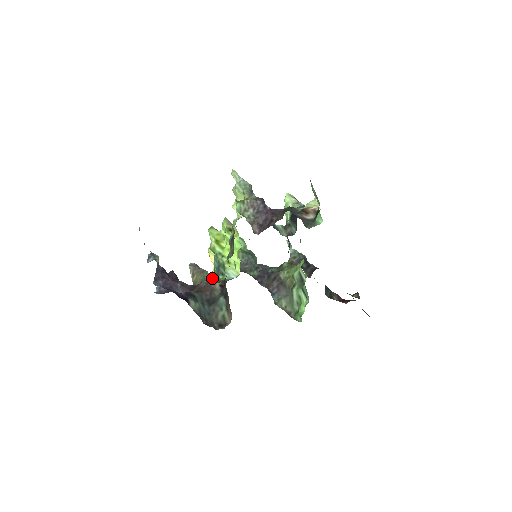
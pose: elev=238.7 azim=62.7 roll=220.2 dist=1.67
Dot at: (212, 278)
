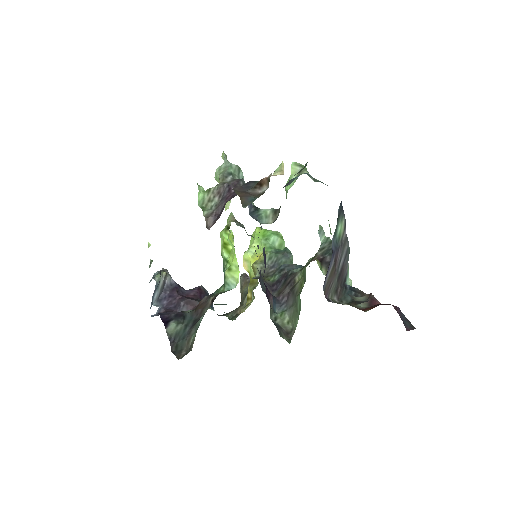
Dot at: occluded
